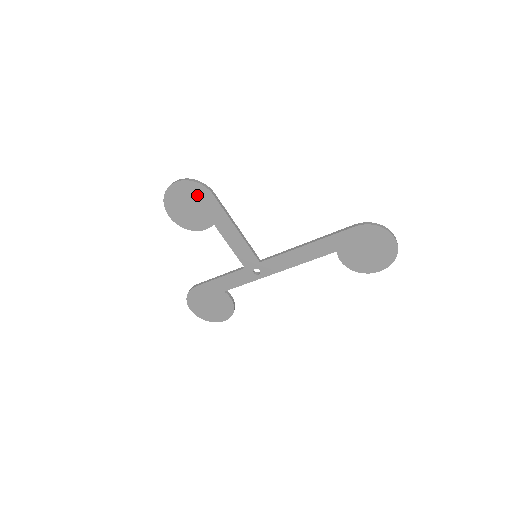
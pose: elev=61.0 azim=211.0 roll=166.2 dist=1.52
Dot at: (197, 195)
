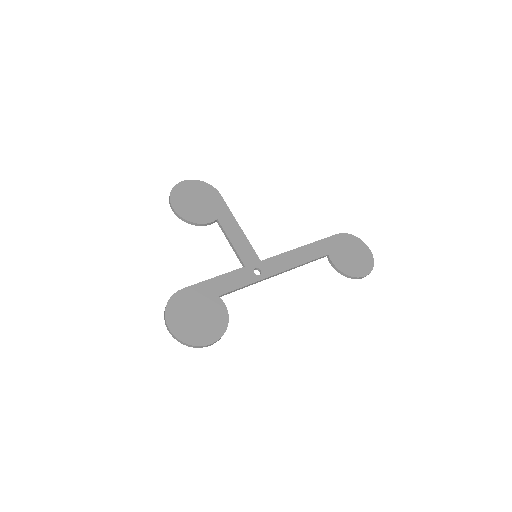
Dot at: (205, 193)
